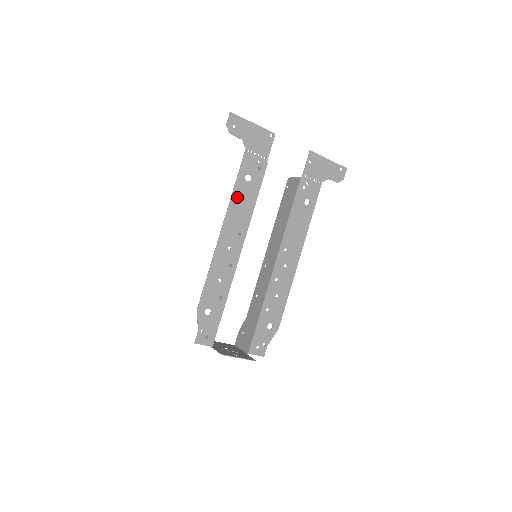
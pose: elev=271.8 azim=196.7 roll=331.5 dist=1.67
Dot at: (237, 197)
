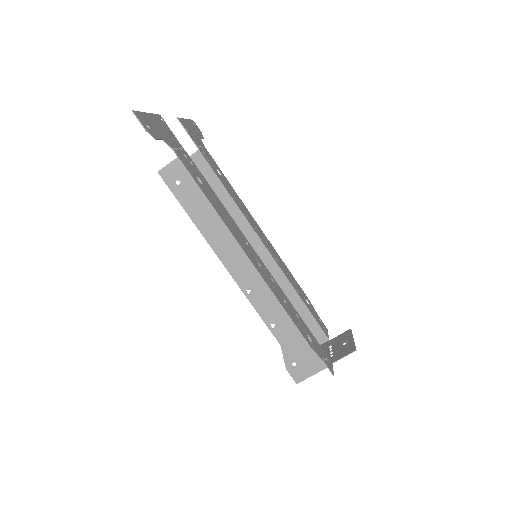
Dot at: (216, 208)
